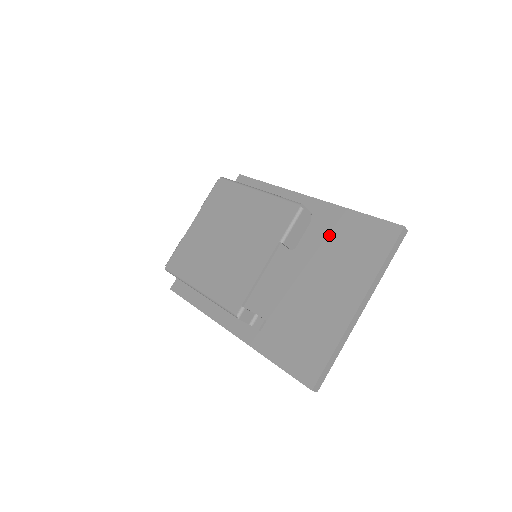
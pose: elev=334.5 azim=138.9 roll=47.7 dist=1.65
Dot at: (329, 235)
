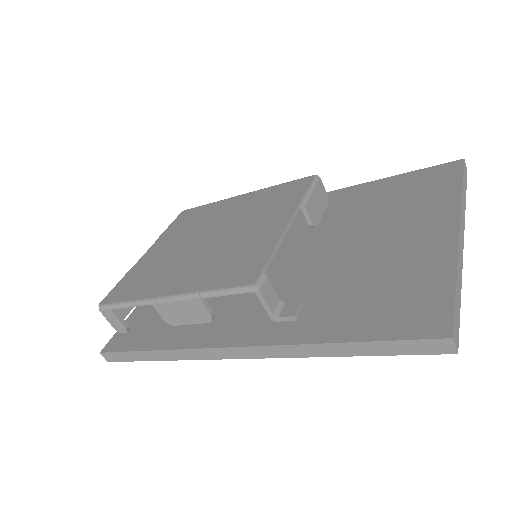
Dot at: (362, 203)
